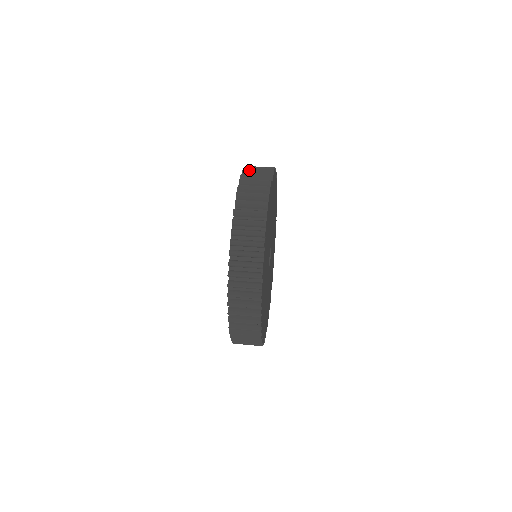
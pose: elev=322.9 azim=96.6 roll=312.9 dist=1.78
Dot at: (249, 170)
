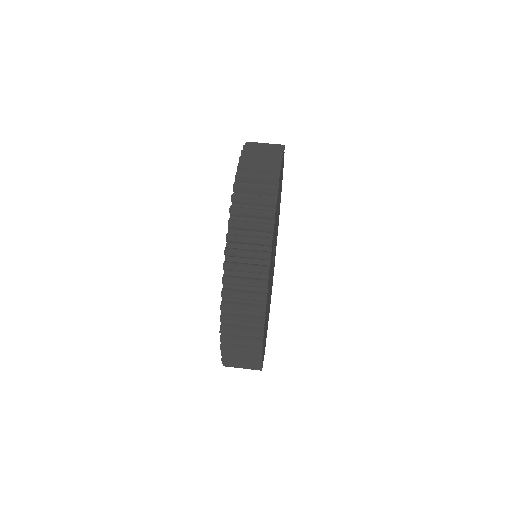
Dot at: (236, 226)
